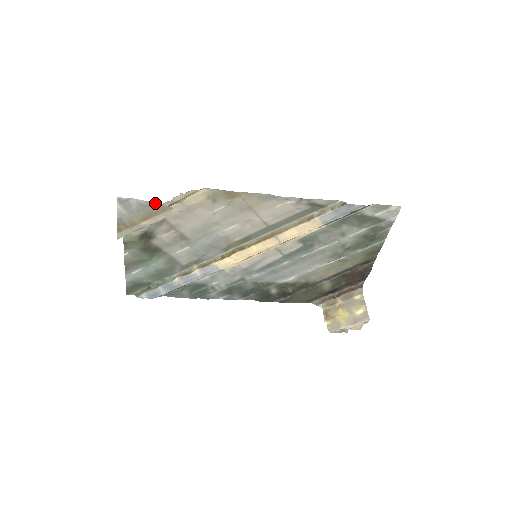
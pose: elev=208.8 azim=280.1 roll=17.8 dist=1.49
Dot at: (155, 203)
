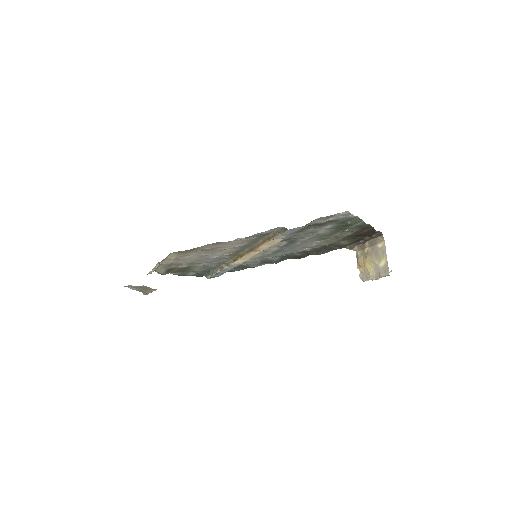
Dot at: (142, 286)
